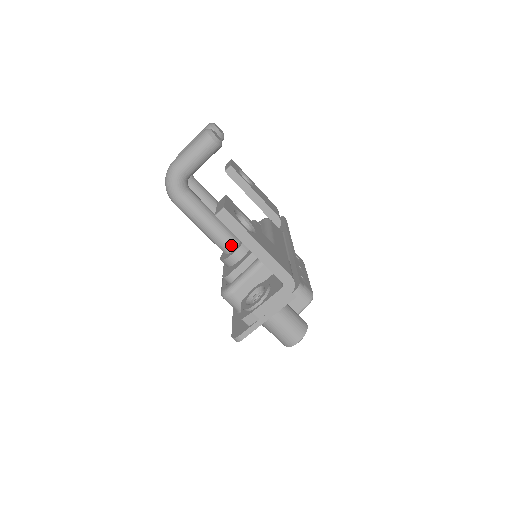
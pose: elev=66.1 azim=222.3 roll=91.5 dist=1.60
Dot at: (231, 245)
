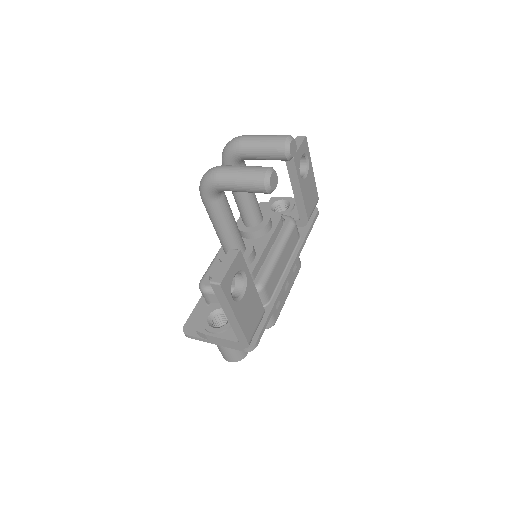
Dot at: occluded
